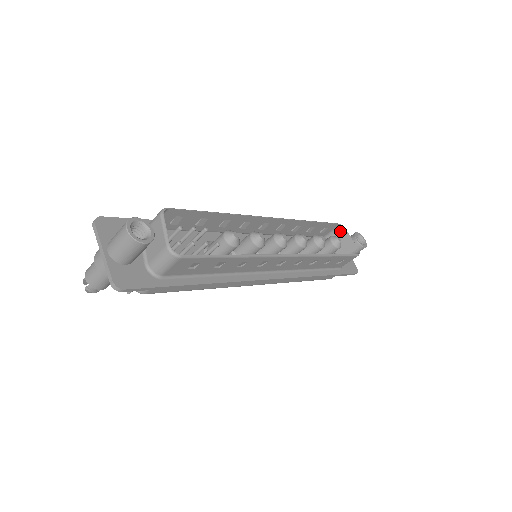
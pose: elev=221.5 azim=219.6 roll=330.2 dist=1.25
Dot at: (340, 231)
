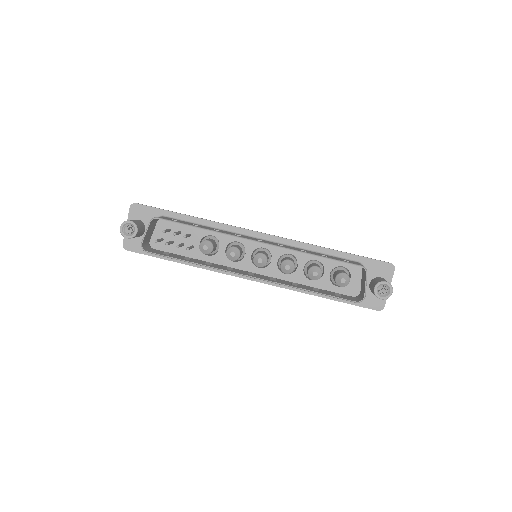
Dot at: (365, 271)
